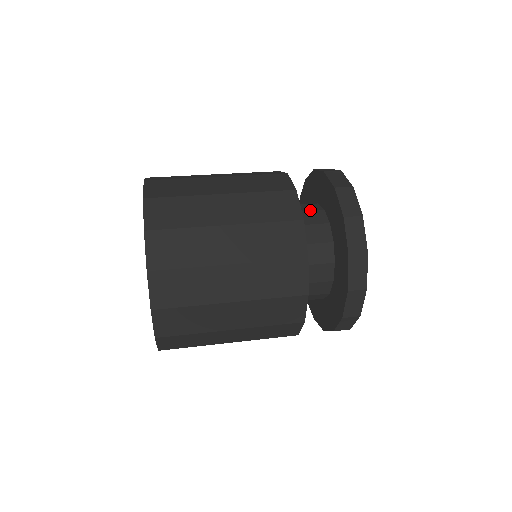
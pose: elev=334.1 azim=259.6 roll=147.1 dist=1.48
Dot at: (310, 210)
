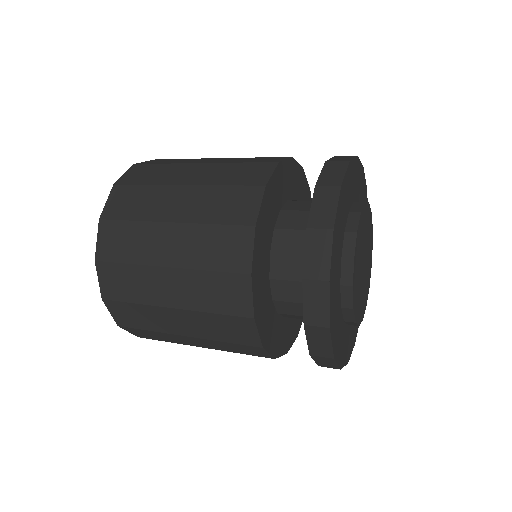
Dot at: (306, 210)
